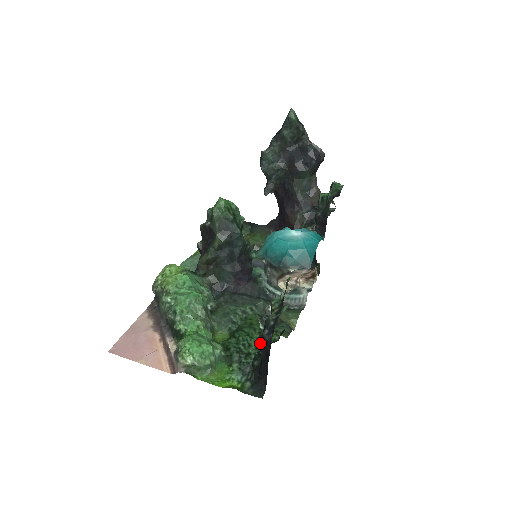
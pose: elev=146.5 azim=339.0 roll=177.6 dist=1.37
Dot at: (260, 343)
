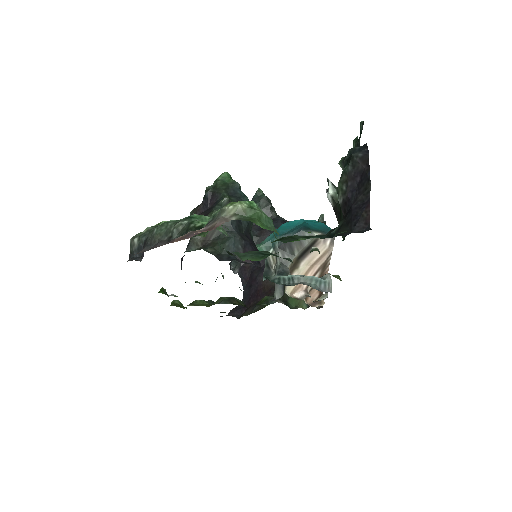
Dot at: (344, 181)
